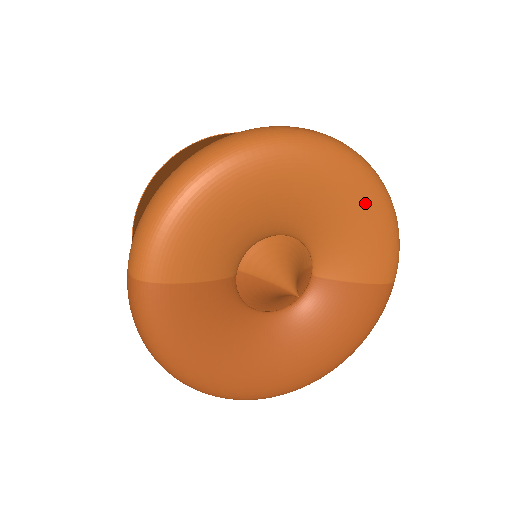
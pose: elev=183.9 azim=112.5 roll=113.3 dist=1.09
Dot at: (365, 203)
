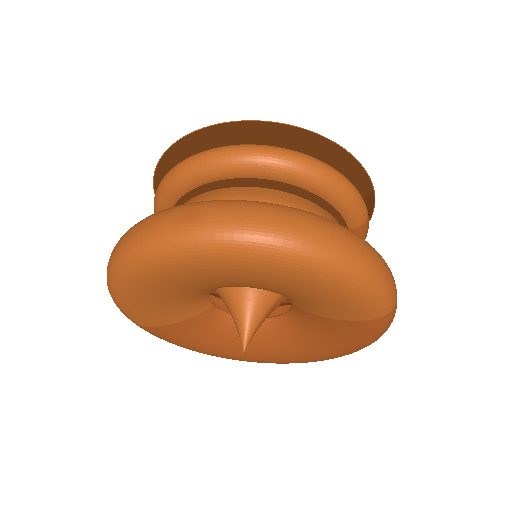
Dot at: (294, 279)
